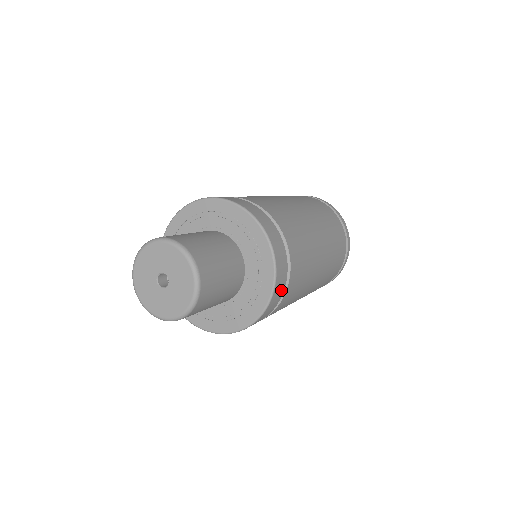
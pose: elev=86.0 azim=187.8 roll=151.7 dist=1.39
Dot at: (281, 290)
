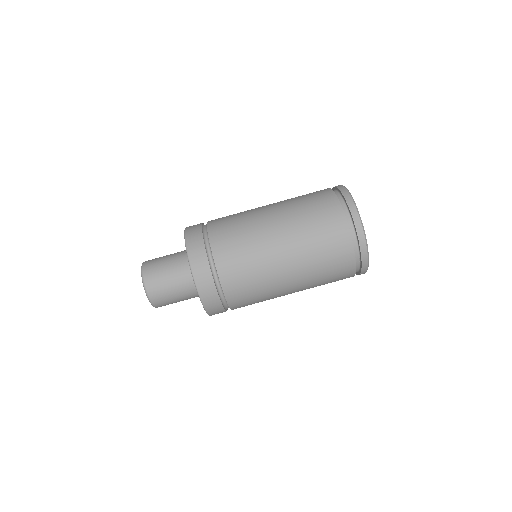
Dot at: (217, 305)
